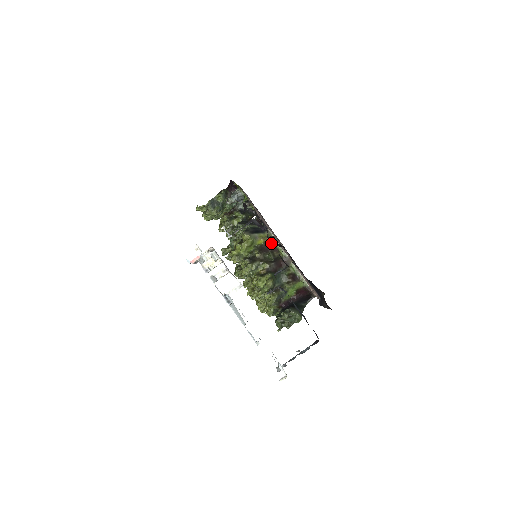
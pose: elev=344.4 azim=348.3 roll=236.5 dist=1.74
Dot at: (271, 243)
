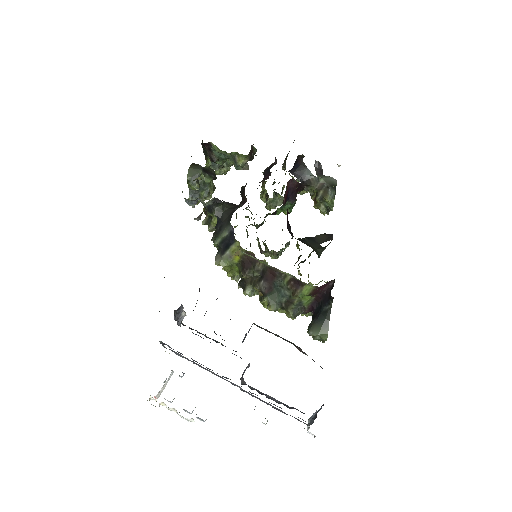
Dot at: (248, 253)
